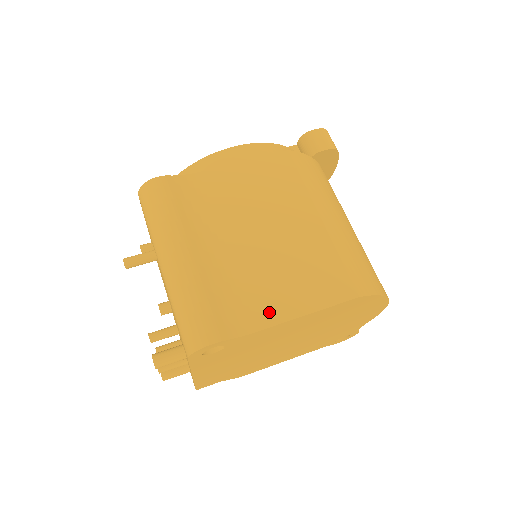
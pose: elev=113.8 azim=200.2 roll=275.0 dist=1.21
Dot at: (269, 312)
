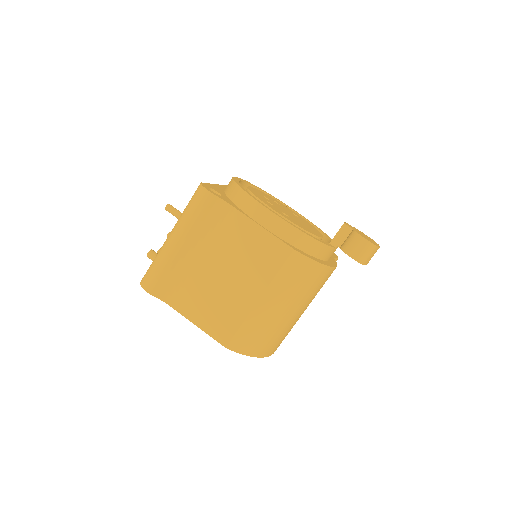
Dot at: (184, 306)
